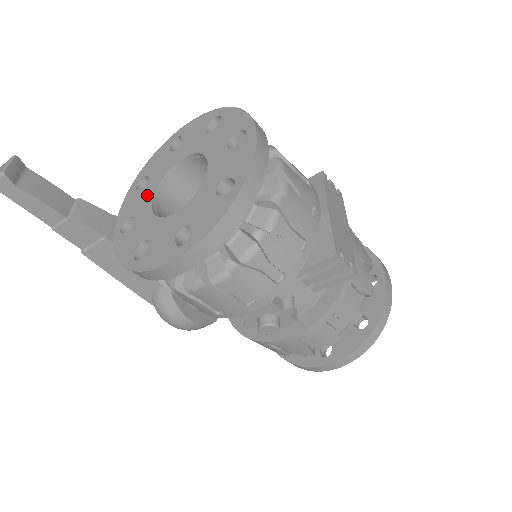
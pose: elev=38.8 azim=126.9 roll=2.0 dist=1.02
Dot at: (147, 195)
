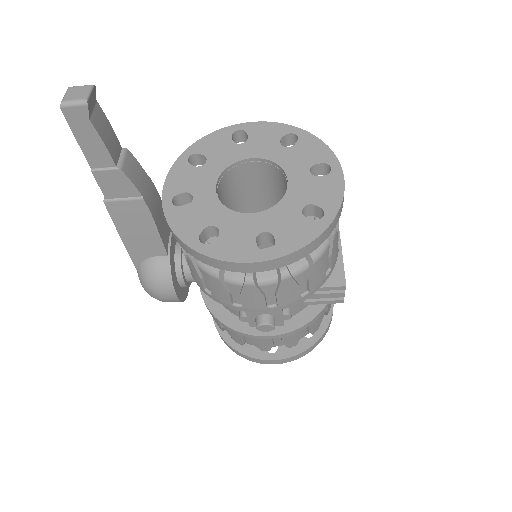
Dot at: (207, 177)
